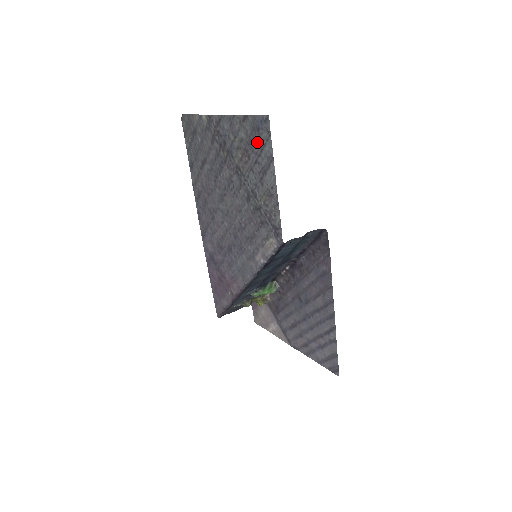
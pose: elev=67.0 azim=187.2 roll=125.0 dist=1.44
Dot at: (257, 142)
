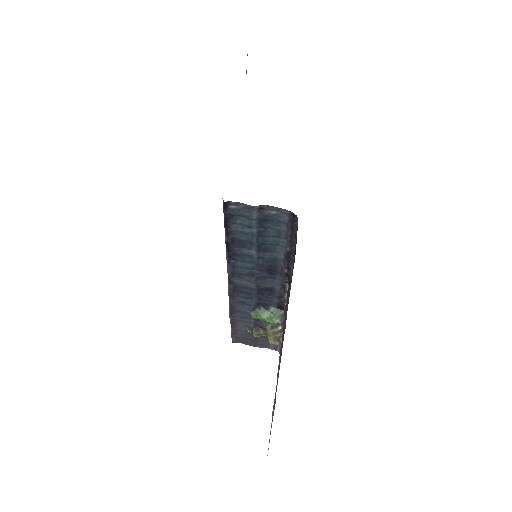
Dot at: occluded
